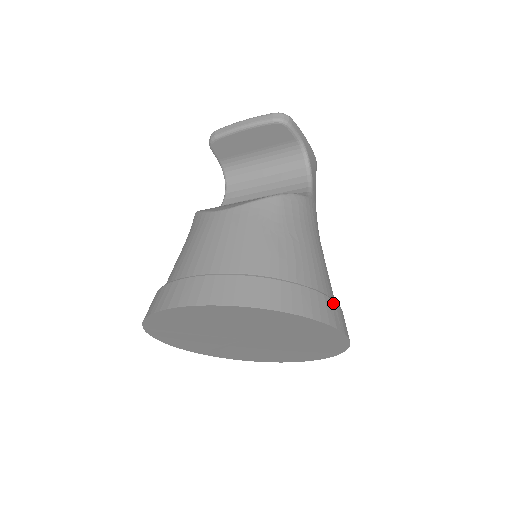
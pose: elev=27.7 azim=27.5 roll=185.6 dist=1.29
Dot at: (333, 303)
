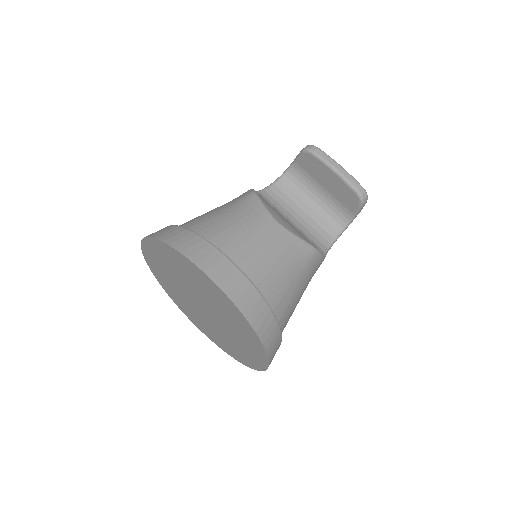
Dot at: occluded
